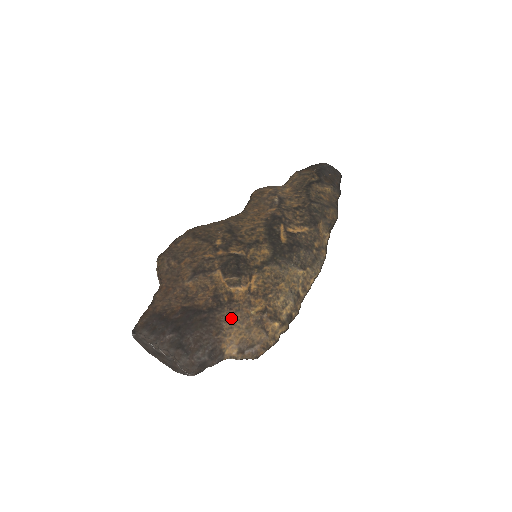
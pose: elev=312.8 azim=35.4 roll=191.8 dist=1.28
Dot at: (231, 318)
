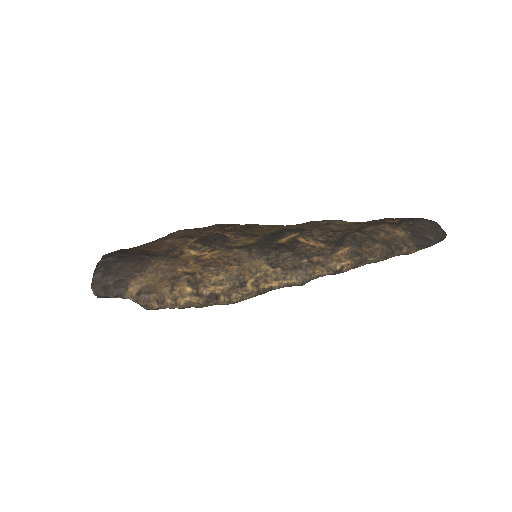
Dot at: (160, 266)
